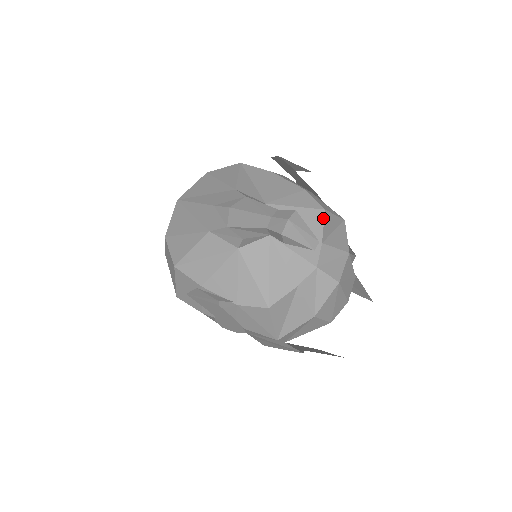
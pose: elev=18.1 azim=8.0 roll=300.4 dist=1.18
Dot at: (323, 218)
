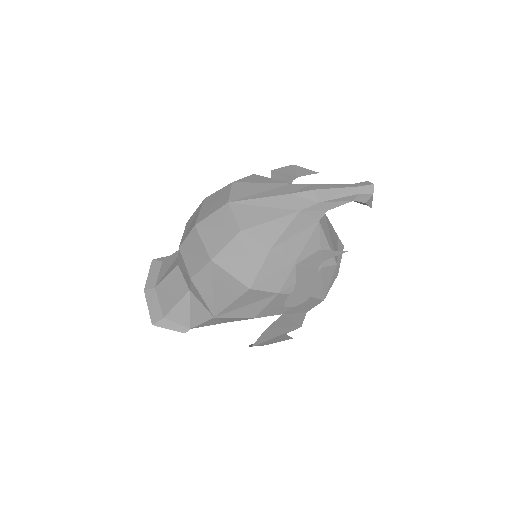
Dot at: occluded
